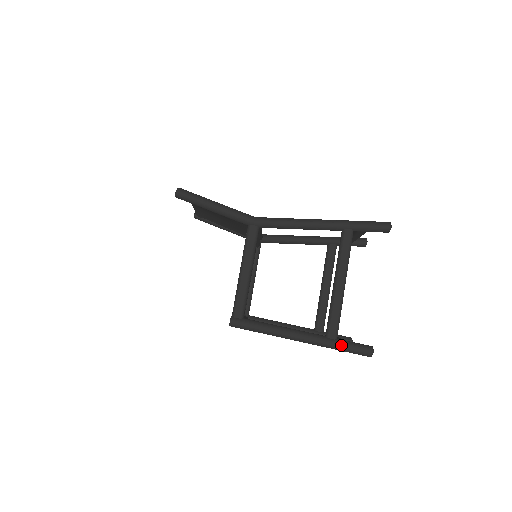
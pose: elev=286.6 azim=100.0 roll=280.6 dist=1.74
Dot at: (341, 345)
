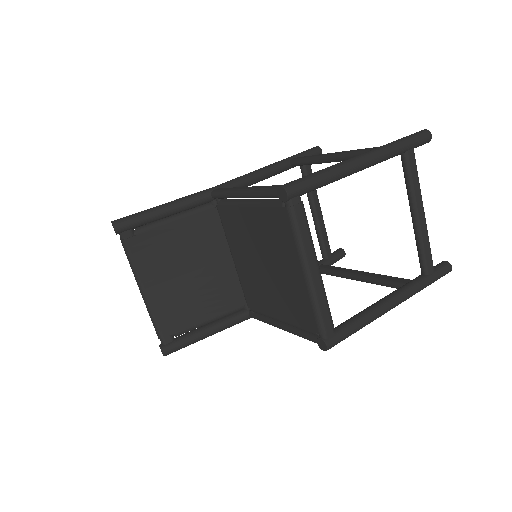
Dot at: (397, 140)
